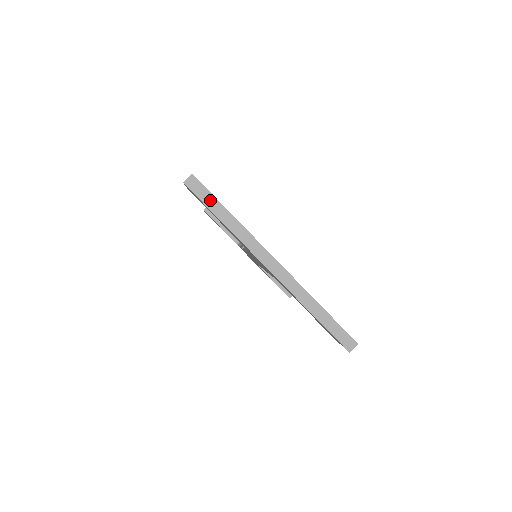
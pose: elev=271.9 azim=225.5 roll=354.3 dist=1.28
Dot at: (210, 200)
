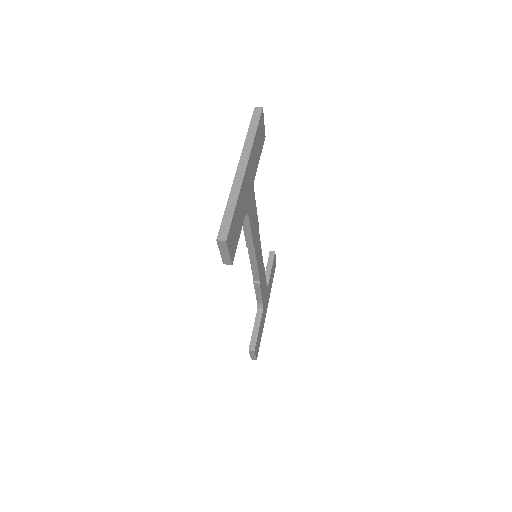
Dot at: (255, 121)
